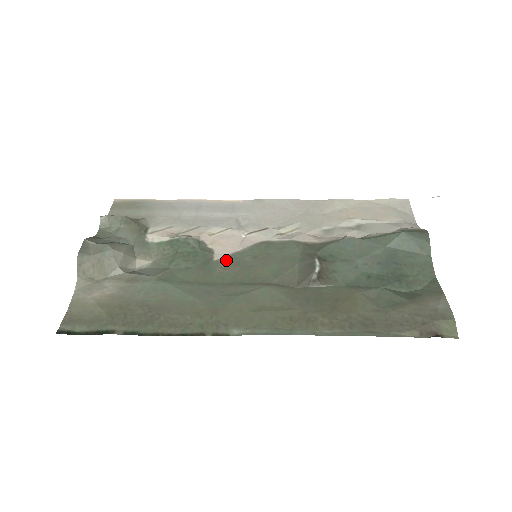
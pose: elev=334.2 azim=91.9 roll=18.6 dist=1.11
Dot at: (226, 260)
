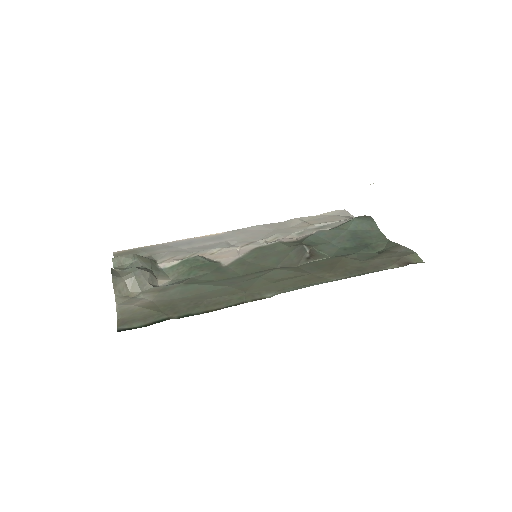
Dot at: (233, 264)
